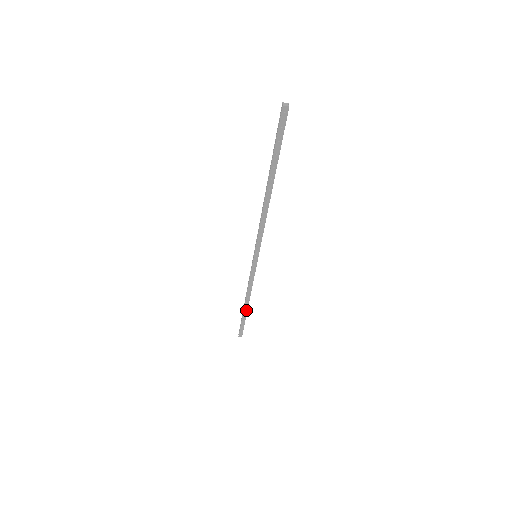
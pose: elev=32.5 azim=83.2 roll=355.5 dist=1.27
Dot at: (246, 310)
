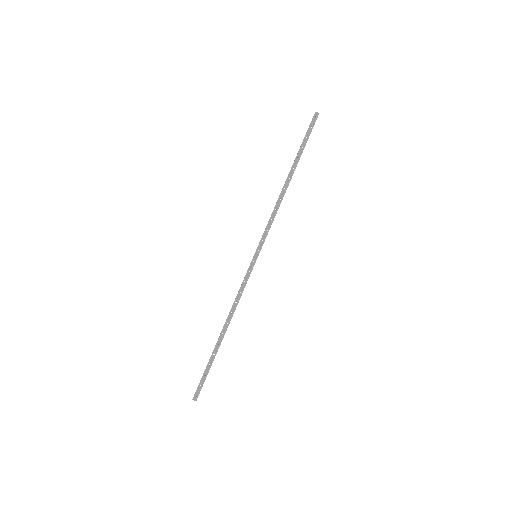
Dot at: (219, 343)
